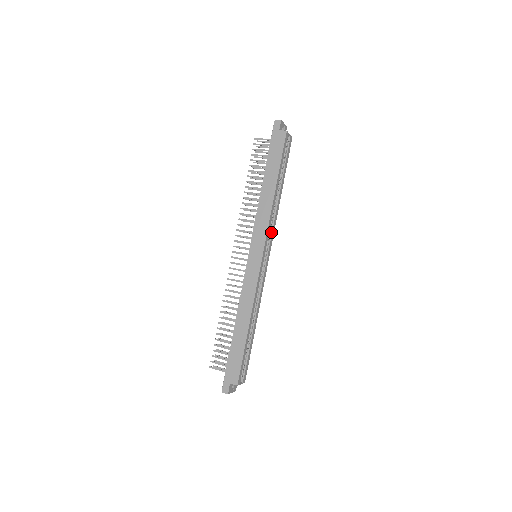
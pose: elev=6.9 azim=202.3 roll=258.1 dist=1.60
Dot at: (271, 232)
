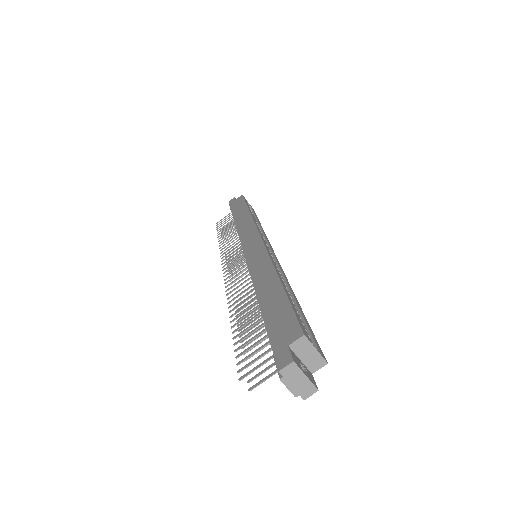
Dot at: (265, 239)
